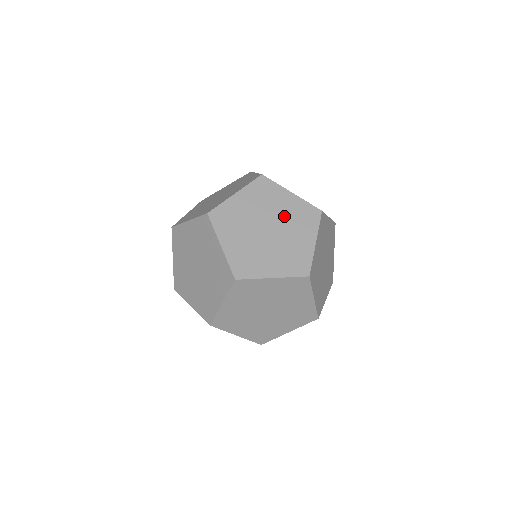
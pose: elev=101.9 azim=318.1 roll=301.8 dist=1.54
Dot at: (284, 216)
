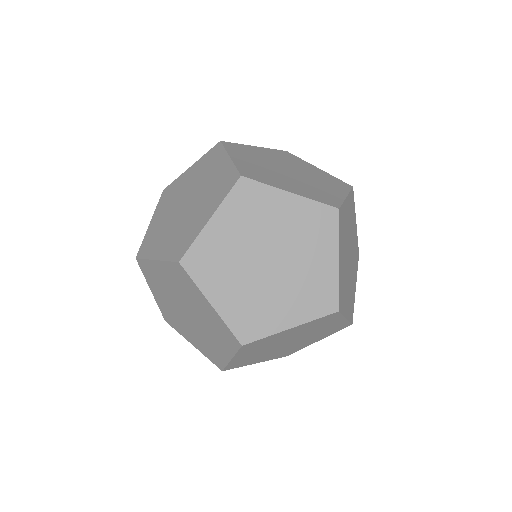
Dot at: (316, 333)
